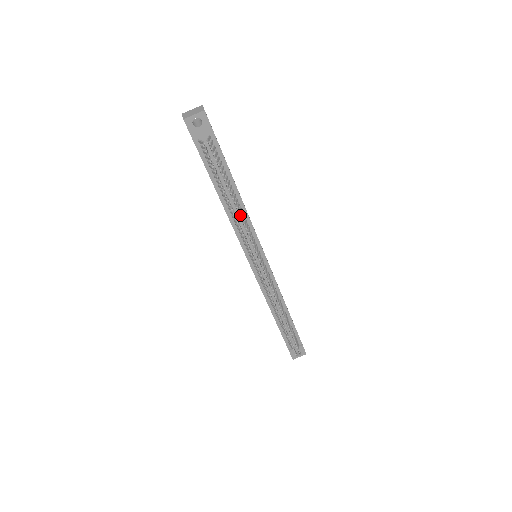
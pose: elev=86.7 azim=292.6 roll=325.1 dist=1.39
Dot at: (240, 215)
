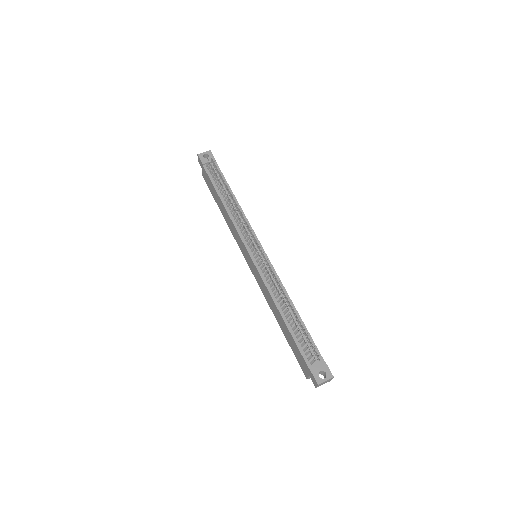
Dot at: (234, 200)
